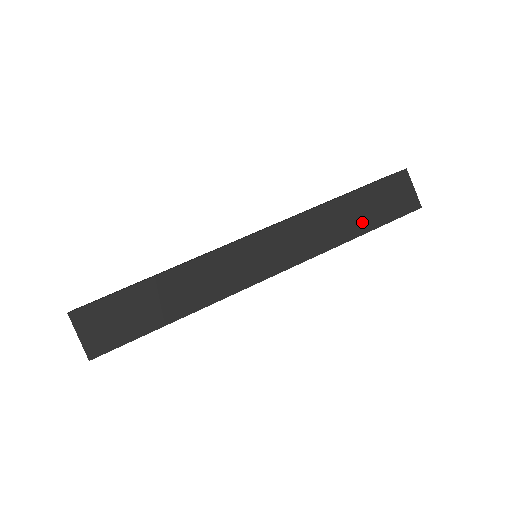
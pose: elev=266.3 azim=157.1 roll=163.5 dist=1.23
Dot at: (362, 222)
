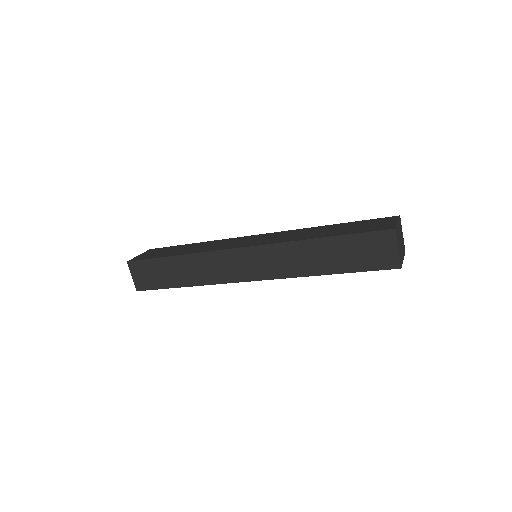
Dot at: (334, 264)
